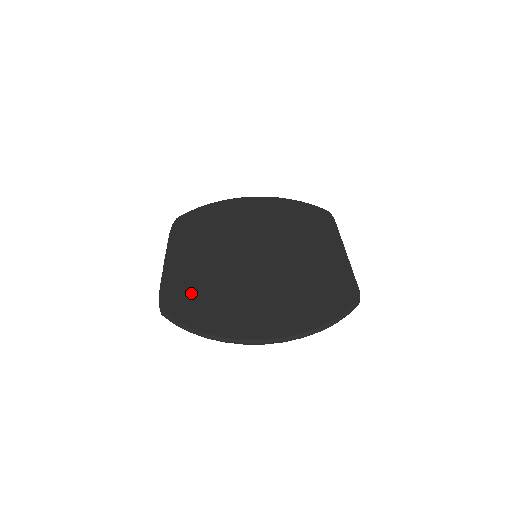
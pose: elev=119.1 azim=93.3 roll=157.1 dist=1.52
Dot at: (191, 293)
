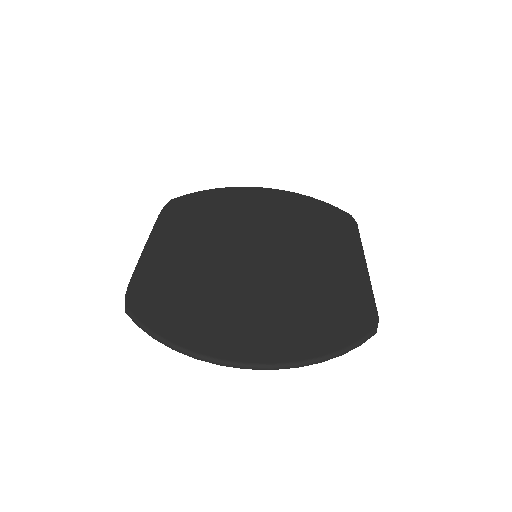
Dot at: (167, 290)
